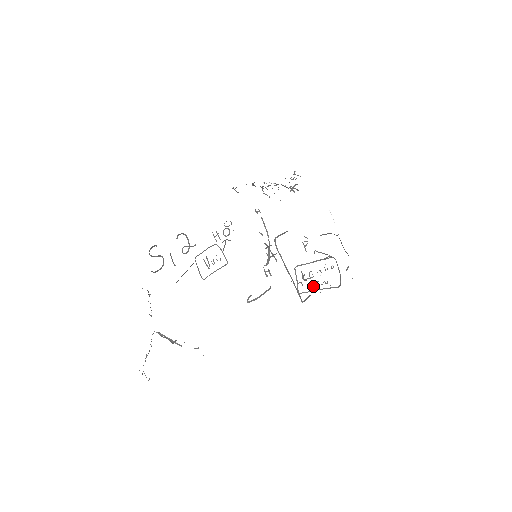
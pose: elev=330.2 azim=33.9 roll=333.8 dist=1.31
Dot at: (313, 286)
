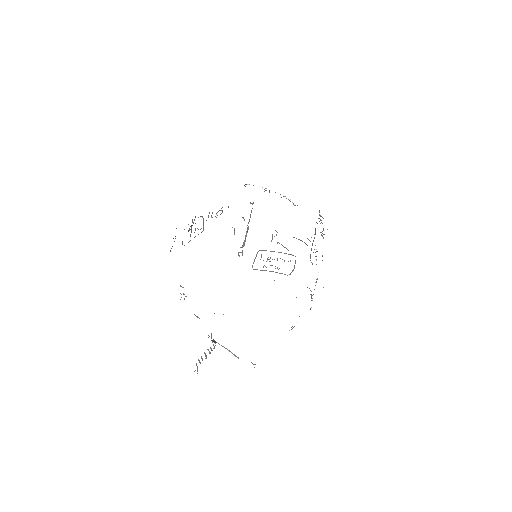
Dot at: (266, 267)
